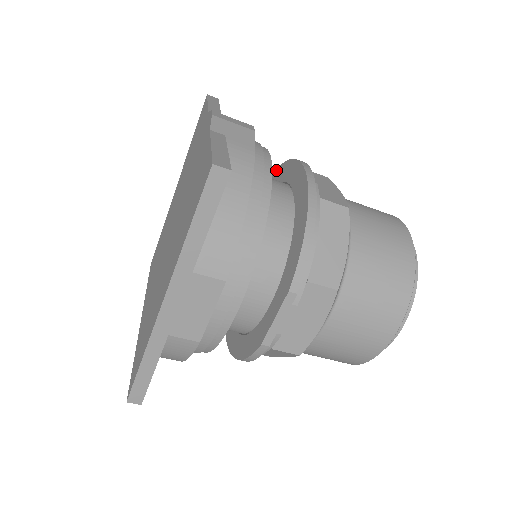
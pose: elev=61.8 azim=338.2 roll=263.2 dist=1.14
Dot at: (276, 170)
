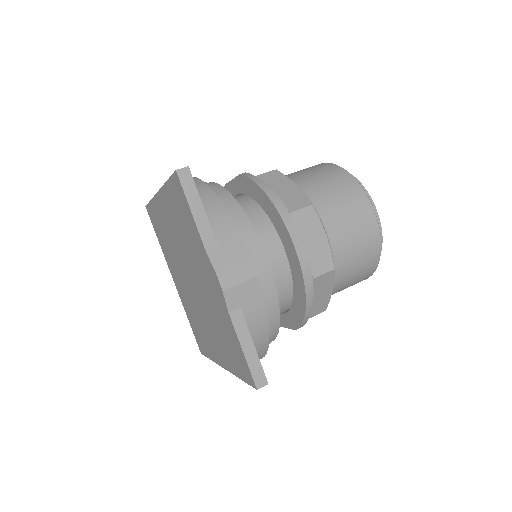
Dot at: (260, 189)
